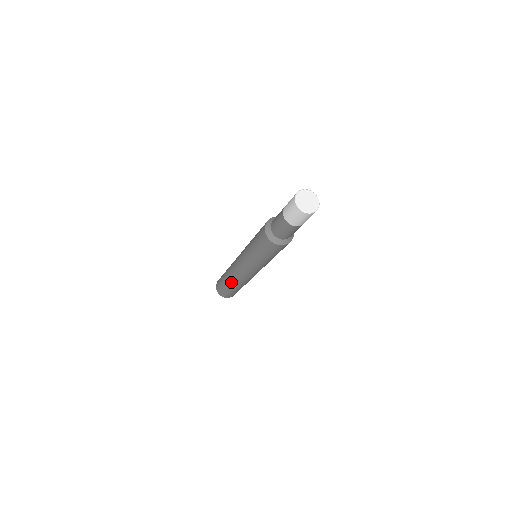
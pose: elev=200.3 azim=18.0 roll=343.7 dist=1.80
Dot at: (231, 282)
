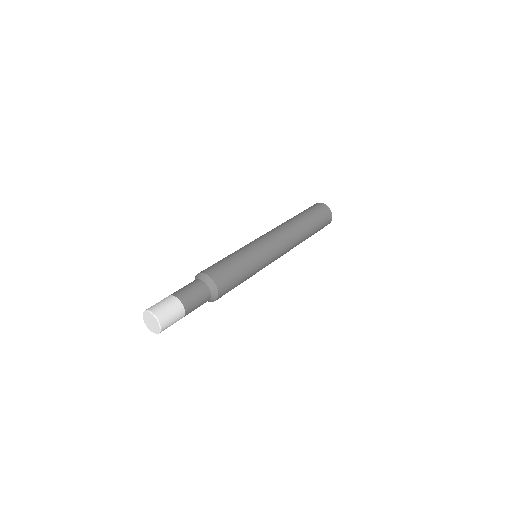
Dot at: occluded
